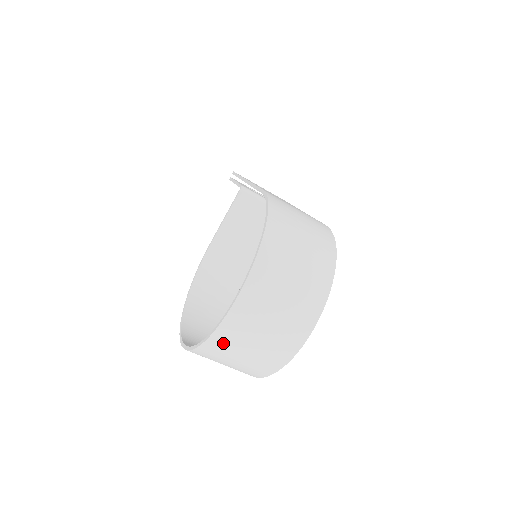
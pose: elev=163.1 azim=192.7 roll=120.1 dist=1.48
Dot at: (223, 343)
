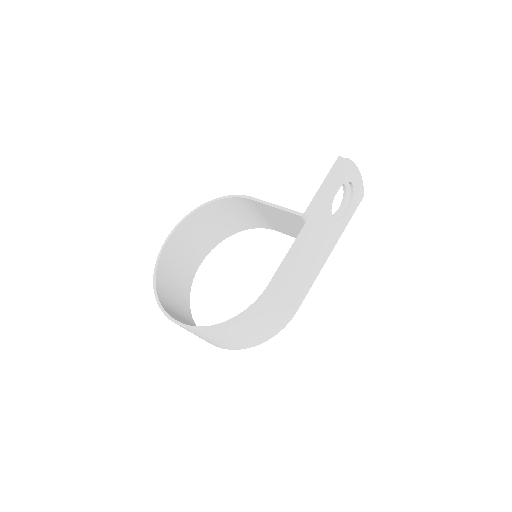
Dot at: occluded
